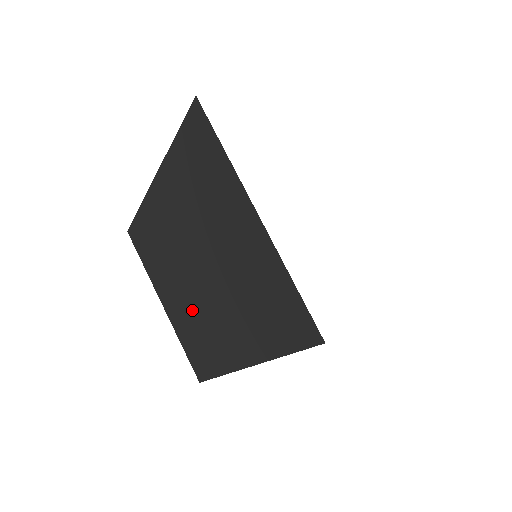
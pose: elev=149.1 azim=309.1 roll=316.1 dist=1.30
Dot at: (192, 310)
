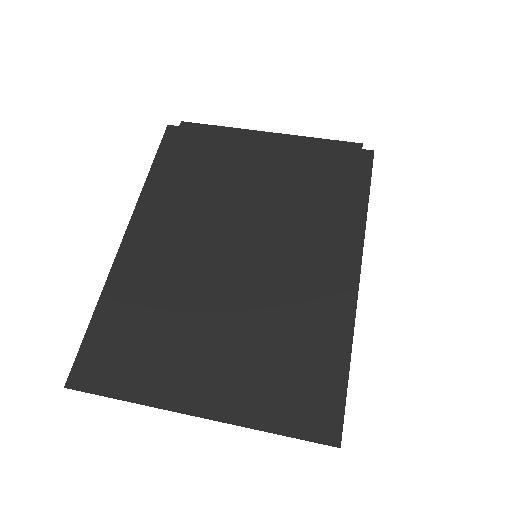
Dot at: occluded
